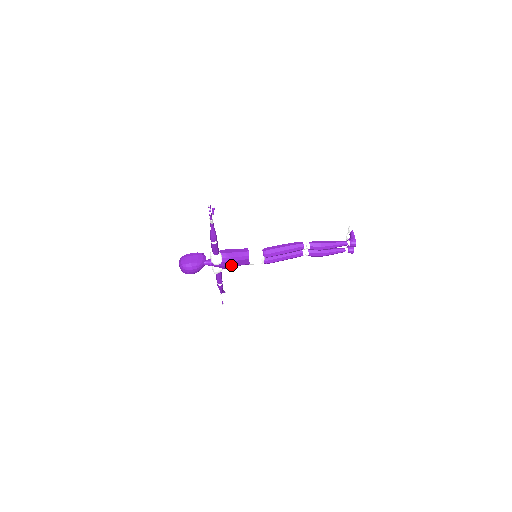
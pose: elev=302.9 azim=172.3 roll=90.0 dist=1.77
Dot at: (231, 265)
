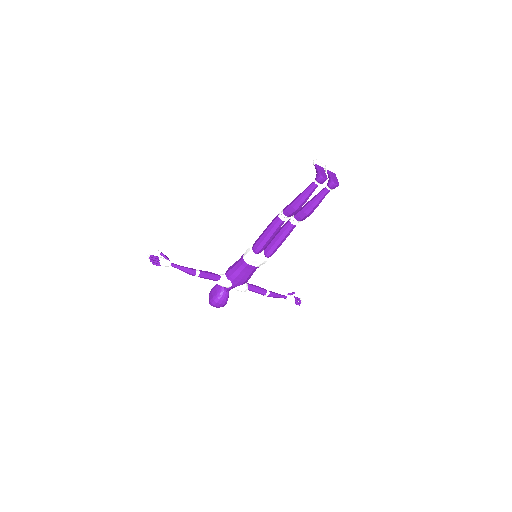
Dot at: (242, 278)
